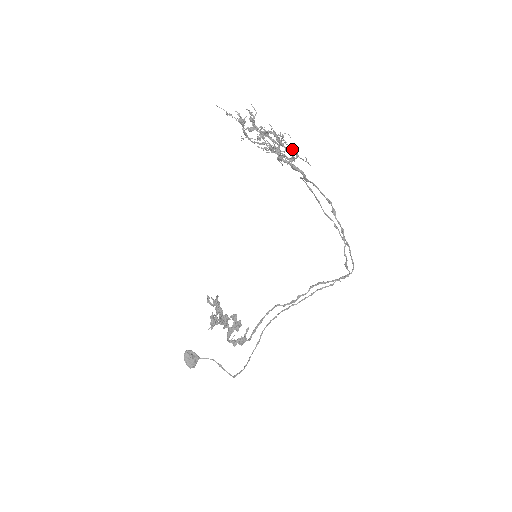
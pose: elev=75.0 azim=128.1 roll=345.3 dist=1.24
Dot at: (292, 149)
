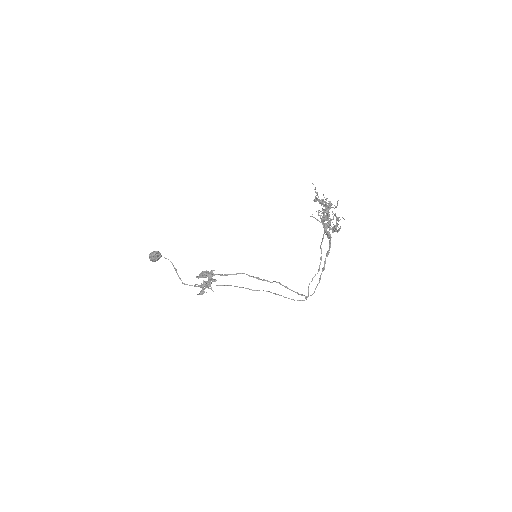
Dot at: occluded
